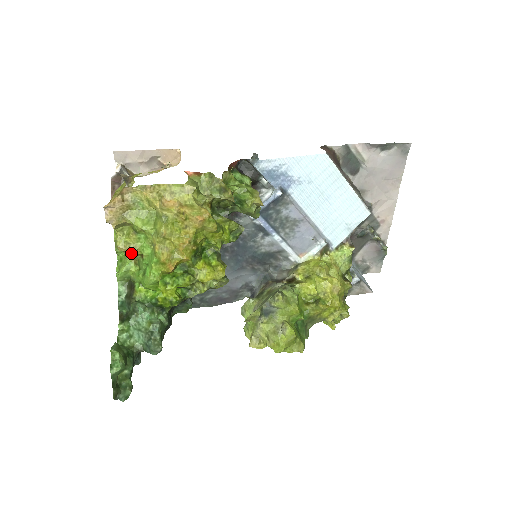
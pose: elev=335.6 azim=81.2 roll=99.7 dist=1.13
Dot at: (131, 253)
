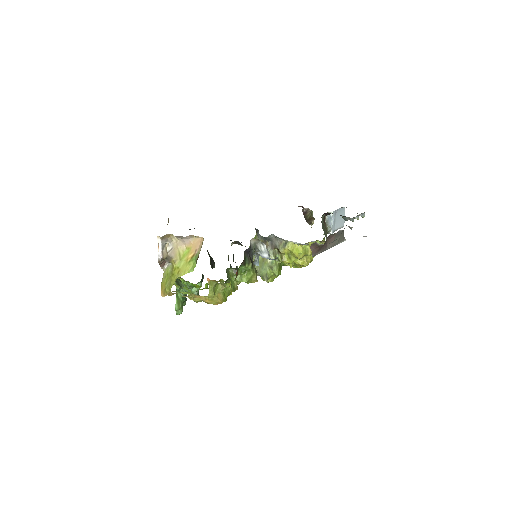
Dot at: occluded
